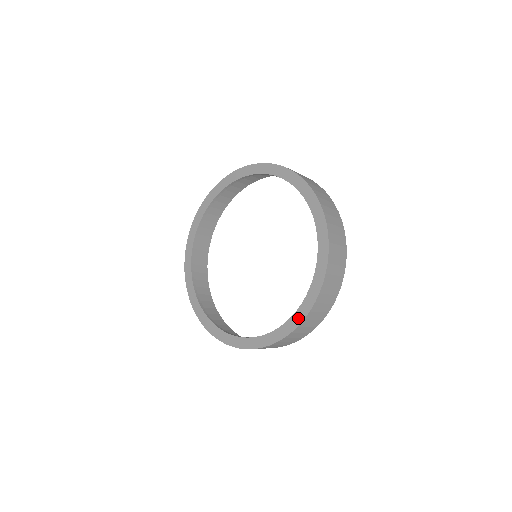
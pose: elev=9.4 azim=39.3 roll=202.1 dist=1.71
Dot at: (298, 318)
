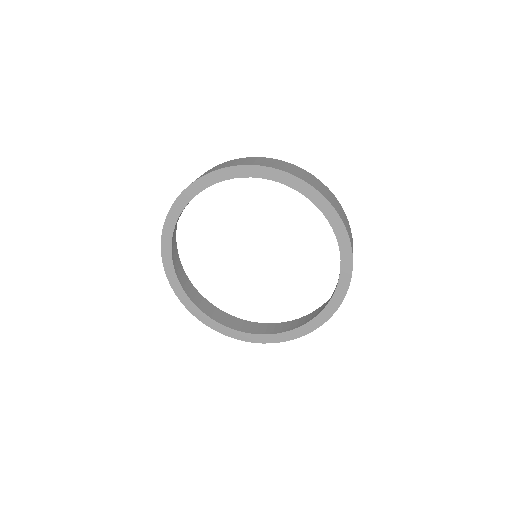
Dot at: (313, 326)
